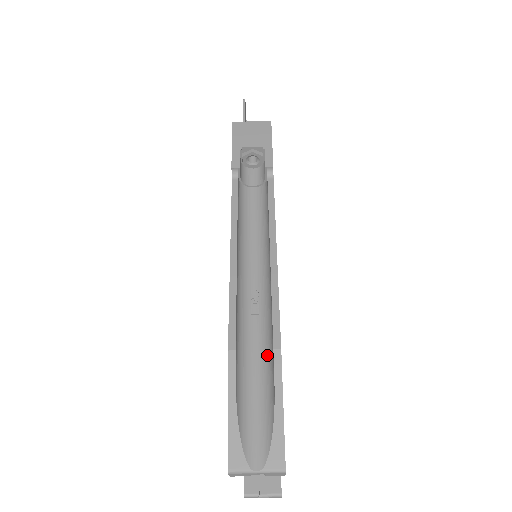
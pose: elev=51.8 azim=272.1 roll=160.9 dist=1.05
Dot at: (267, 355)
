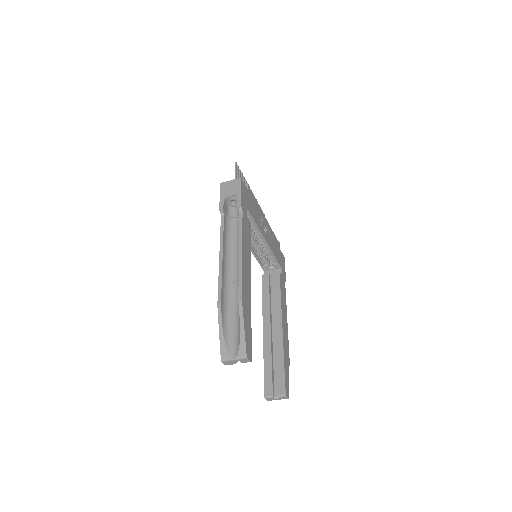
Dot at: occluded
